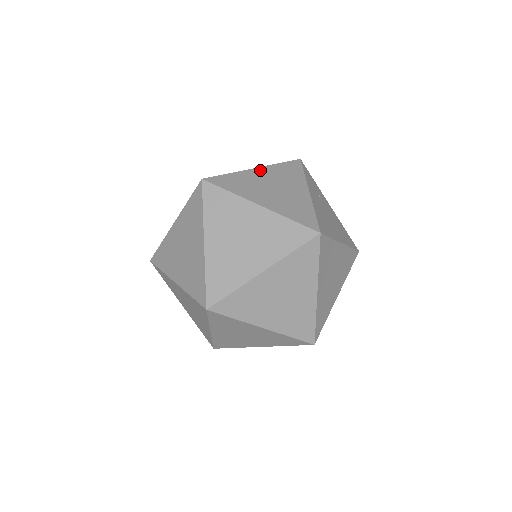
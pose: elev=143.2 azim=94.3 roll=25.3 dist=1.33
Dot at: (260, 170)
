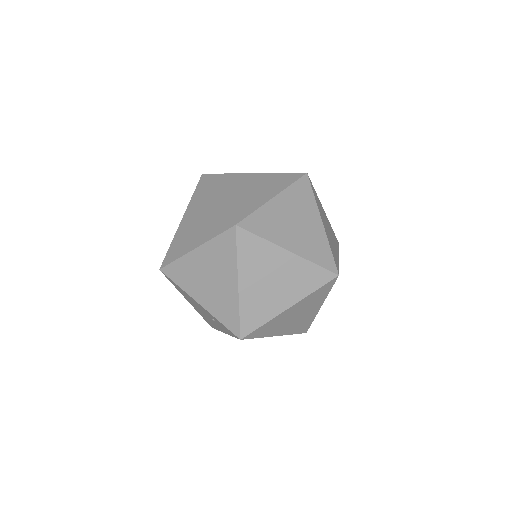
Dot at: occluded
